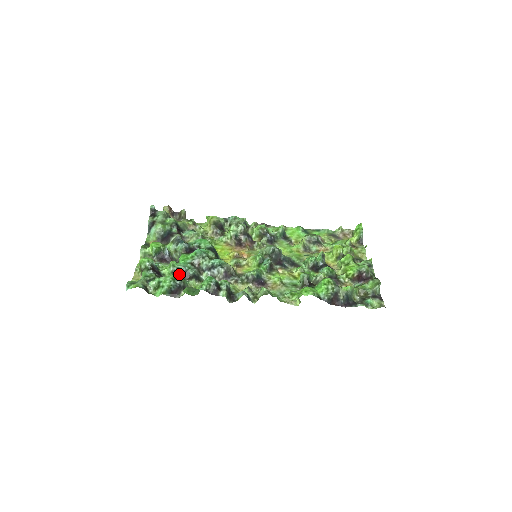
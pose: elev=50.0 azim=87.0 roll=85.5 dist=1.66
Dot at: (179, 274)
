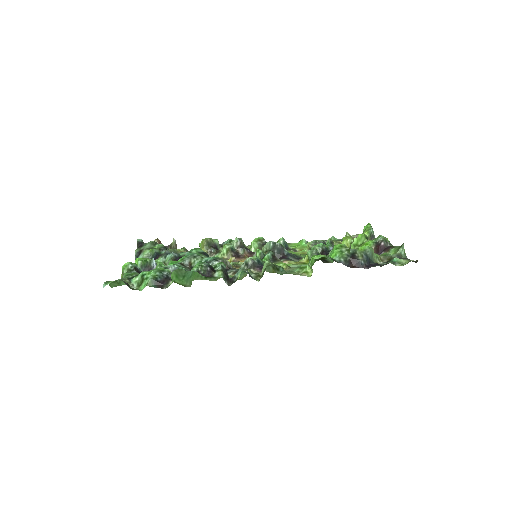
Dot at: occluded
